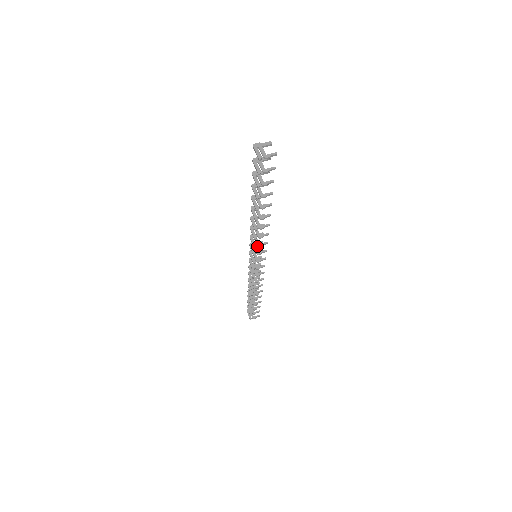
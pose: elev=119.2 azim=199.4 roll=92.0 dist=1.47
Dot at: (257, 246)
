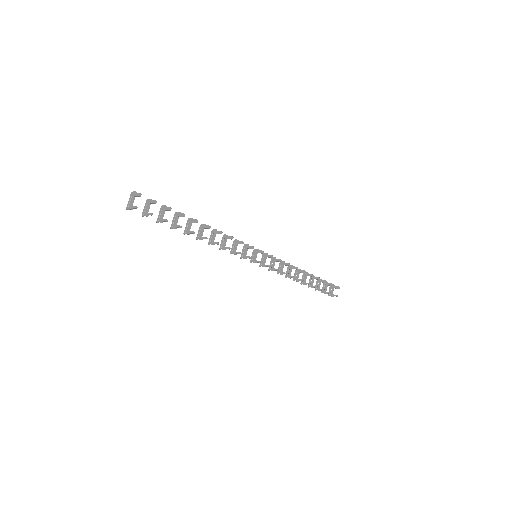
Dot at: (233, 253)
